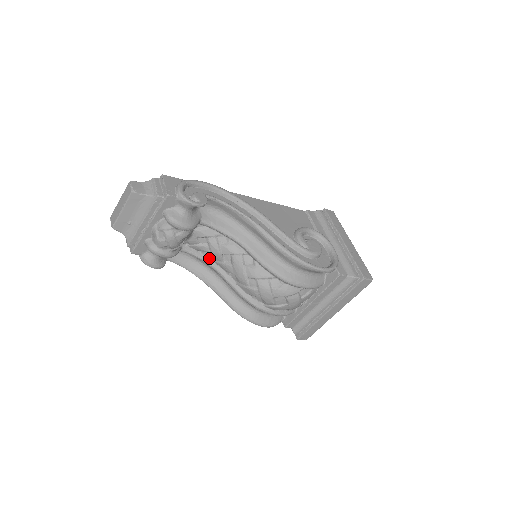
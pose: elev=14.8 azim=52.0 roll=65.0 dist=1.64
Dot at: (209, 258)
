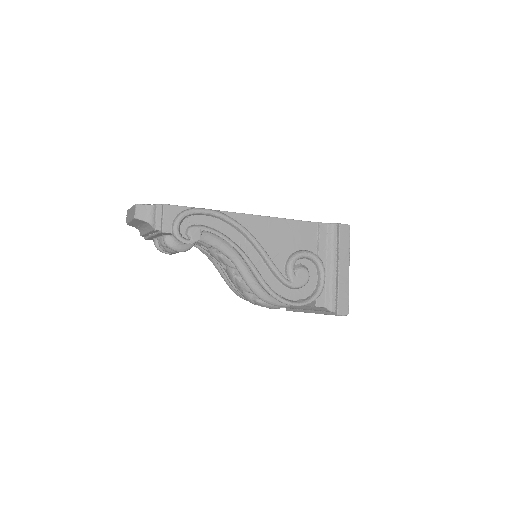
Dot at: occluded
